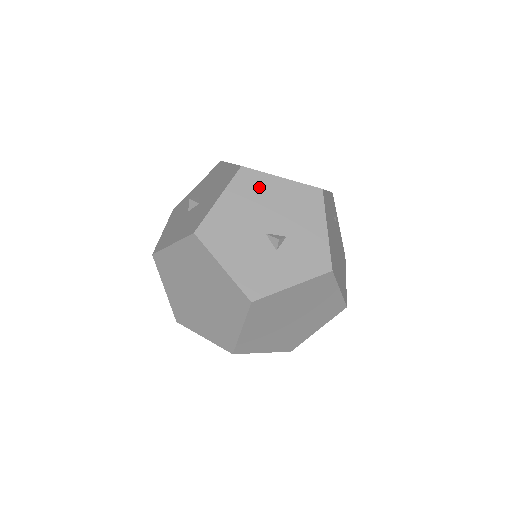
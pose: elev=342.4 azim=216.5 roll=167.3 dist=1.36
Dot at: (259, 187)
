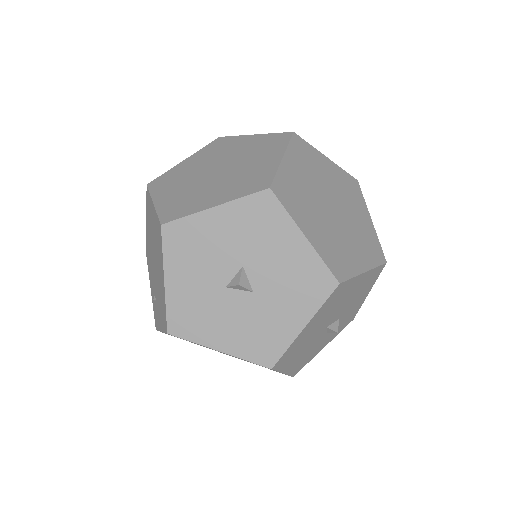
Dot at: (343, 294)
